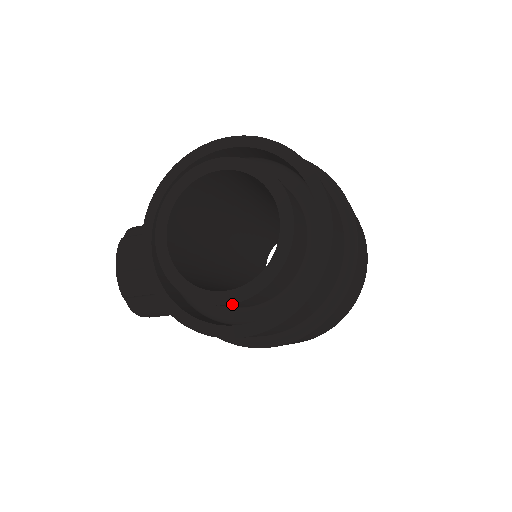
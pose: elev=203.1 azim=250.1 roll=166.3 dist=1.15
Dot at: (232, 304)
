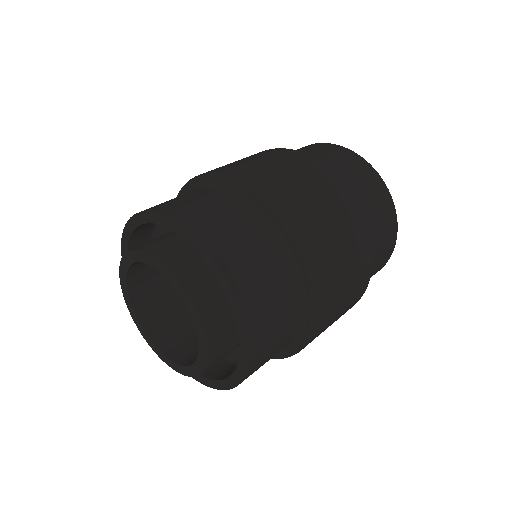
Dot at: (195, 375)
